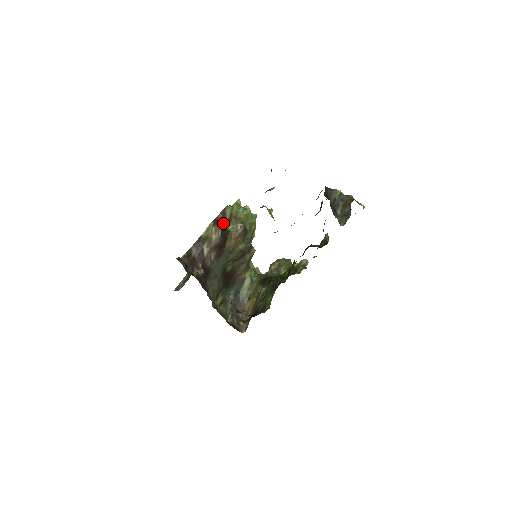
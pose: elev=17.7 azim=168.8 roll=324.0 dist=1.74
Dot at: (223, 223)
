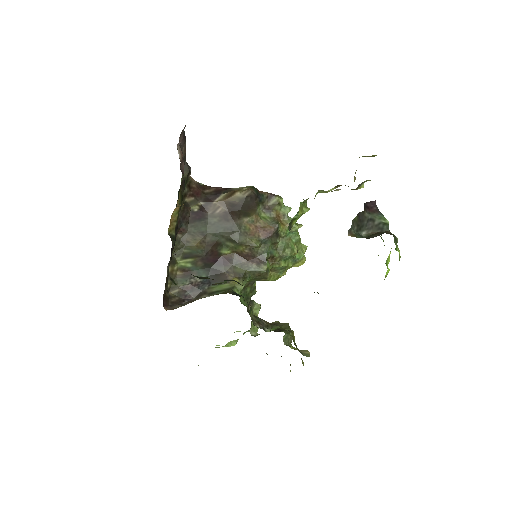
Dot at: (260, 198)
